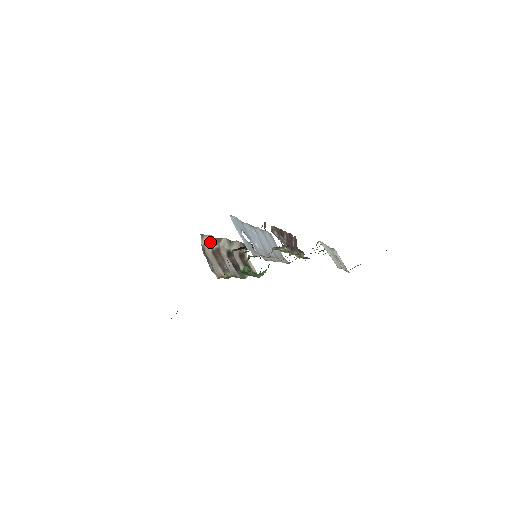
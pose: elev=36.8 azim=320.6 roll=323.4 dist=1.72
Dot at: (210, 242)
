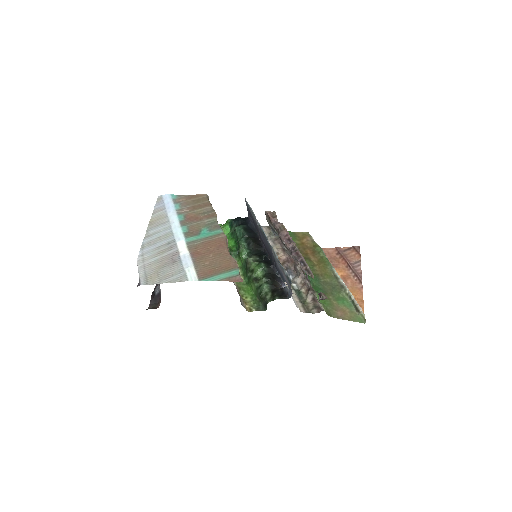
Dot at: occluded
